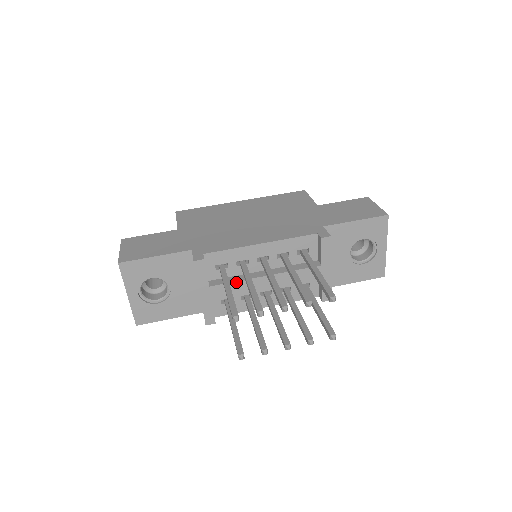
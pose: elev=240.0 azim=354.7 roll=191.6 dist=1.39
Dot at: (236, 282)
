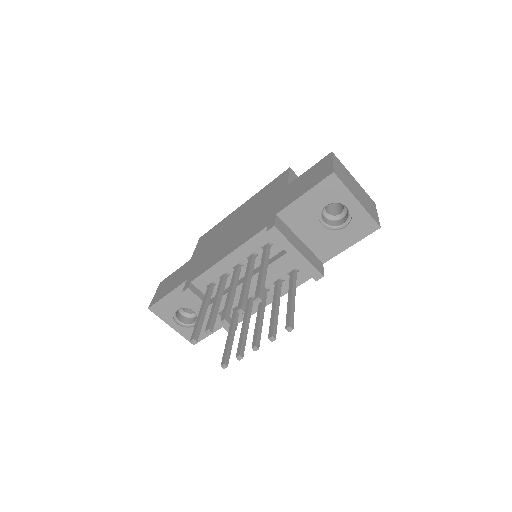
Dot at: (226, 295)
